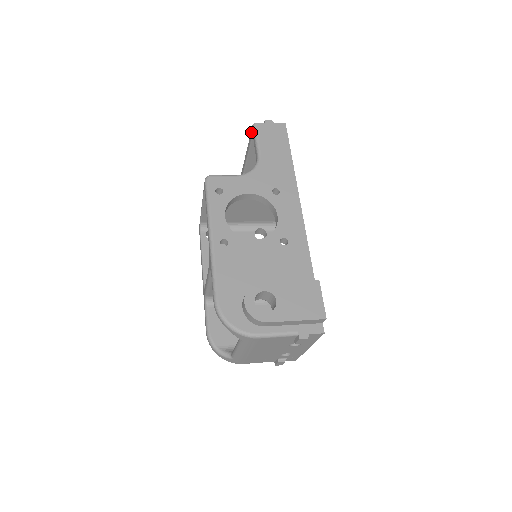
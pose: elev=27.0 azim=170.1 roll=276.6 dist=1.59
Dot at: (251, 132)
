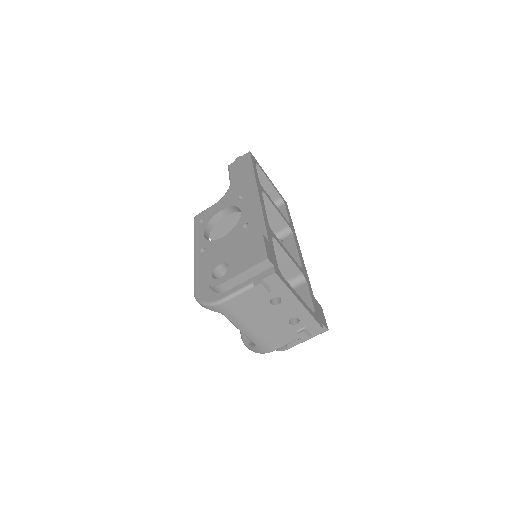
Dot at: occluded
